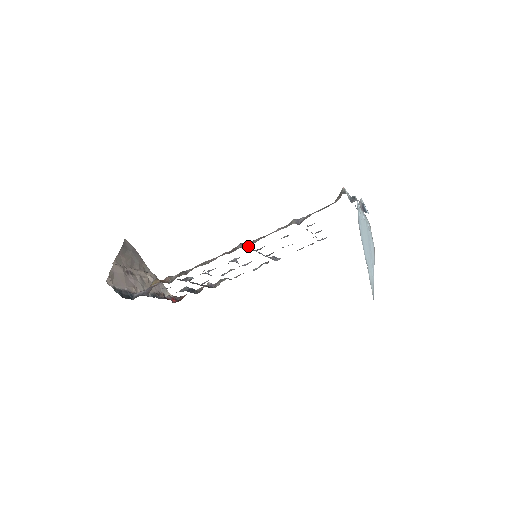
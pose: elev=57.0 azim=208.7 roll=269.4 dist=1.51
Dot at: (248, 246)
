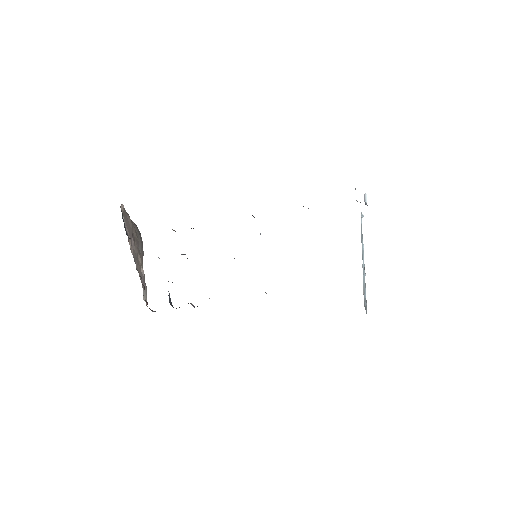
Dot at: occluded
